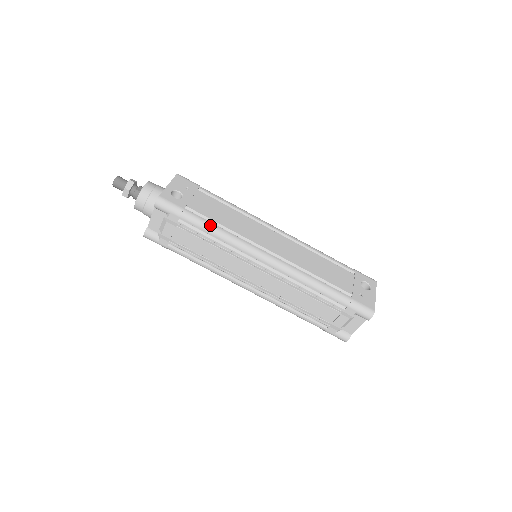
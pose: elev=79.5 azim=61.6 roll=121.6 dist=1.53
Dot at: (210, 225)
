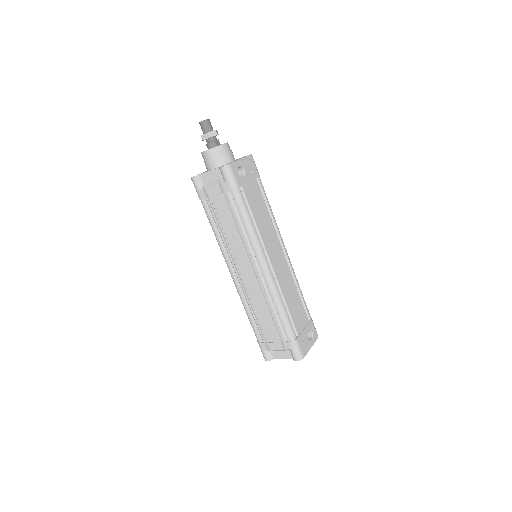
Dot at: (247, 214)
